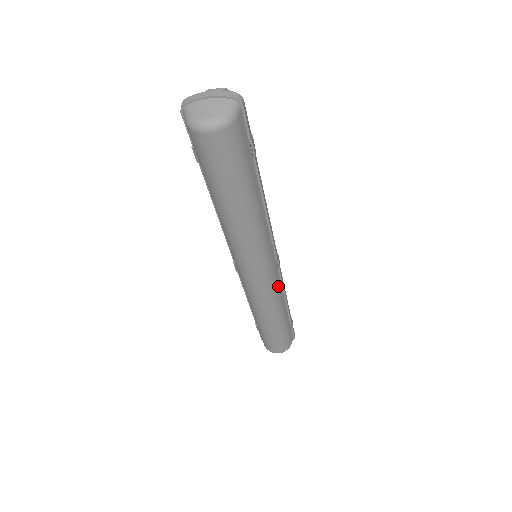
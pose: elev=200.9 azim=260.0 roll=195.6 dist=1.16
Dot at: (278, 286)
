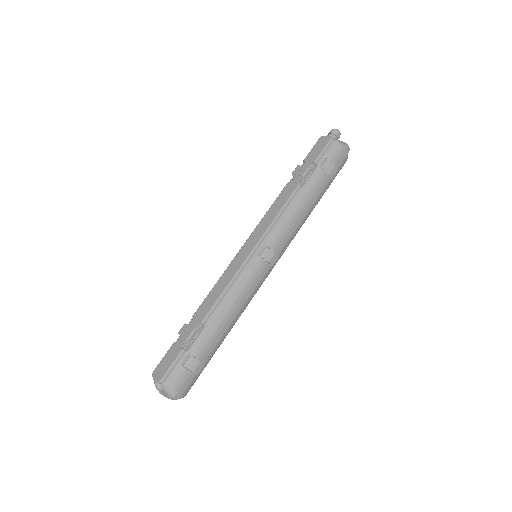
Dot at: (289, 242)
